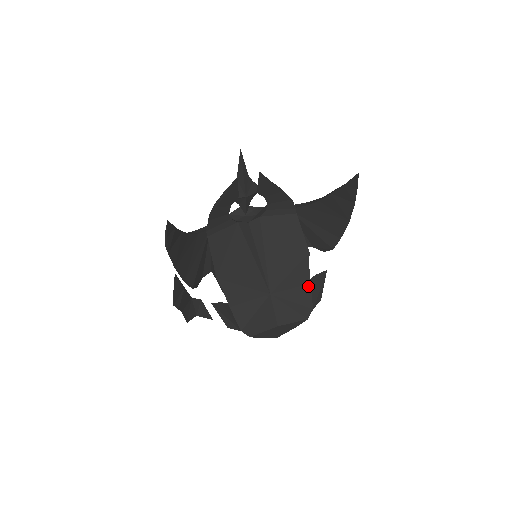
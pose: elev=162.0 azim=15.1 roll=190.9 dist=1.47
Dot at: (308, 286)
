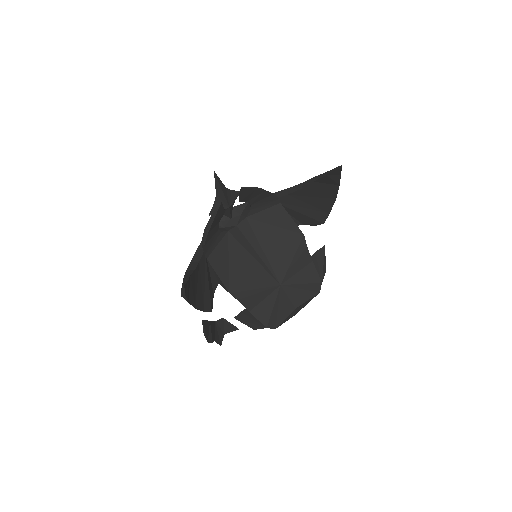
Dot at: (311, 264)
